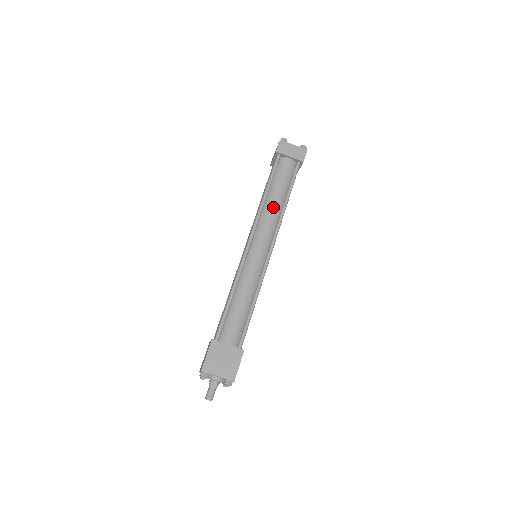
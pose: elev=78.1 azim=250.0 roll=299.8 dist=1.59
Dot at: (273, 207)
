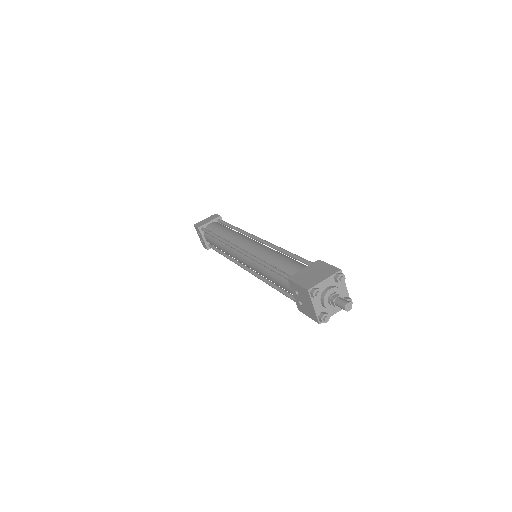
Dot at: (230, 234)
